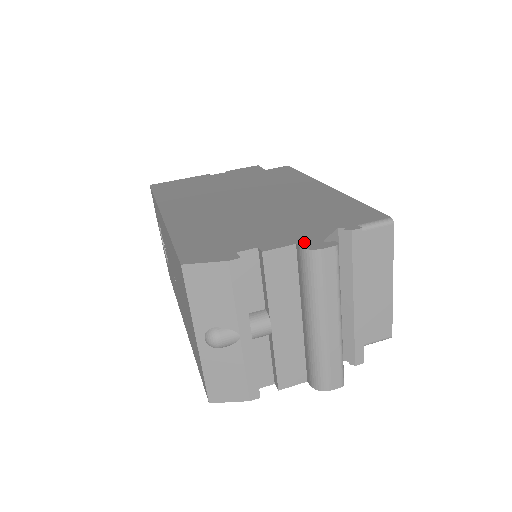
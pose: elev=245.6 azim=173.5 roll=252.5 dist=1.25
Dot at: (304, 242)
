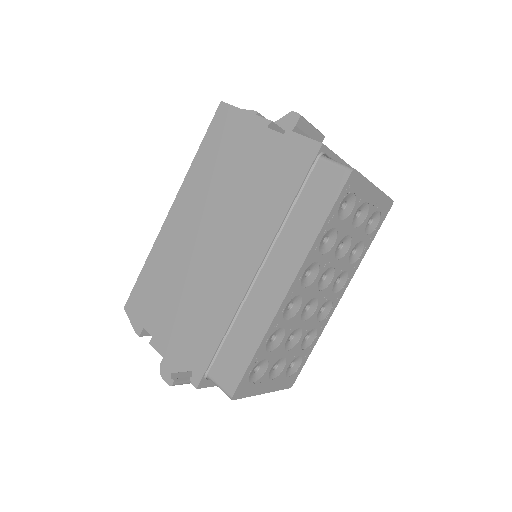
Dot at: (166, 362)
